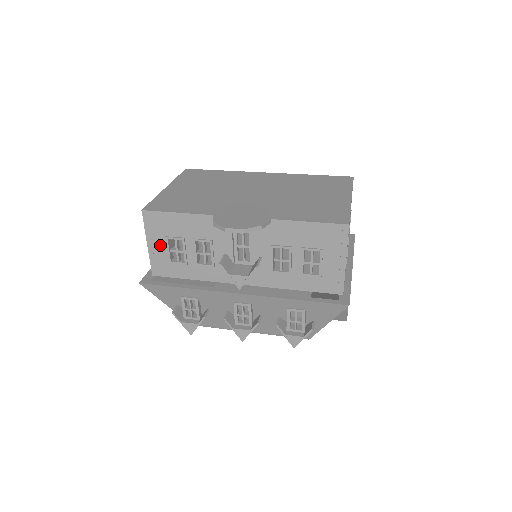
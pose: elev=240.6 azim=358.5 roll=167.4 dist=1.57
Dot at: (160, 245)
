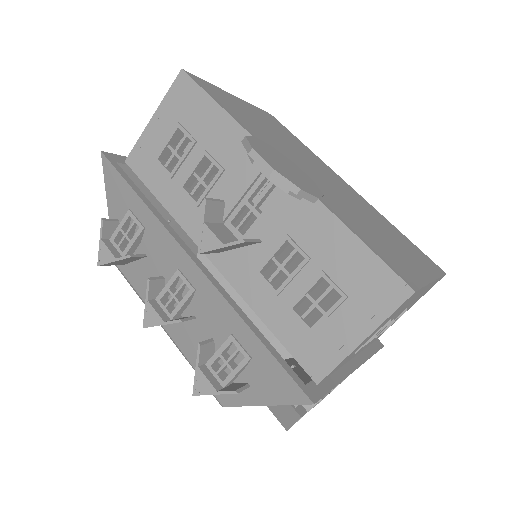
Dot at: (164, 129)
